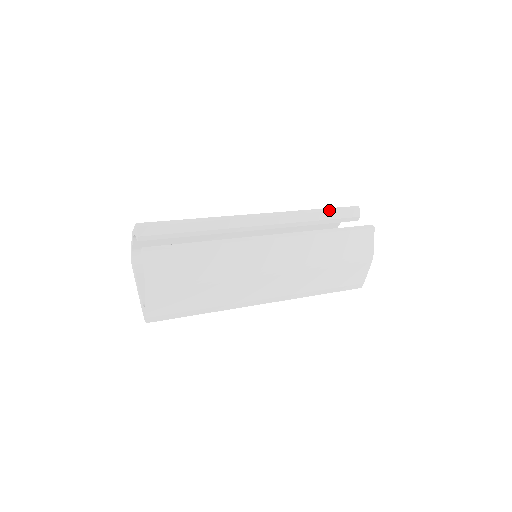
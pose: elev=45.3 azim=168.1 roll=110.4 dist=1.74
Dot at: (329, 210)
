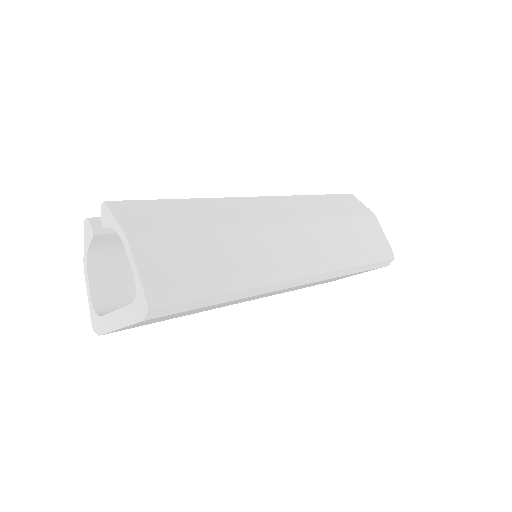
Dot at: occluded
